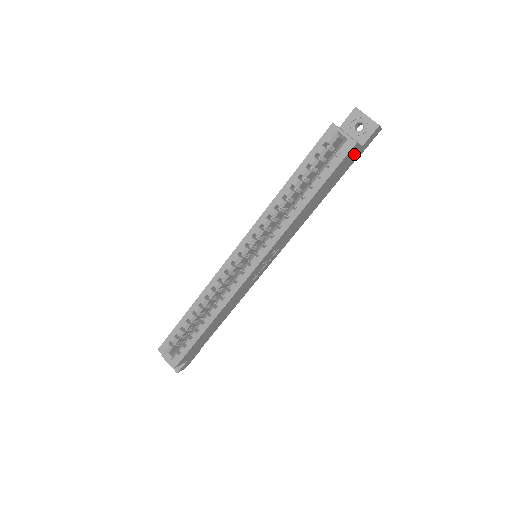
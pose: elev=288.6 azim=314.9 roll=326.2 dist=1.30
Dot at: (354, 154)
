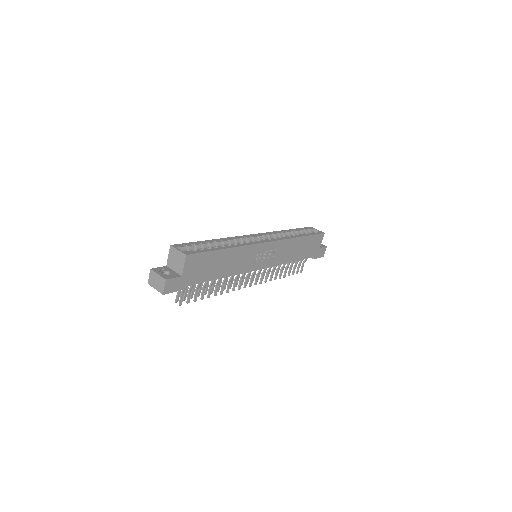
Dot at: (317, 246)
